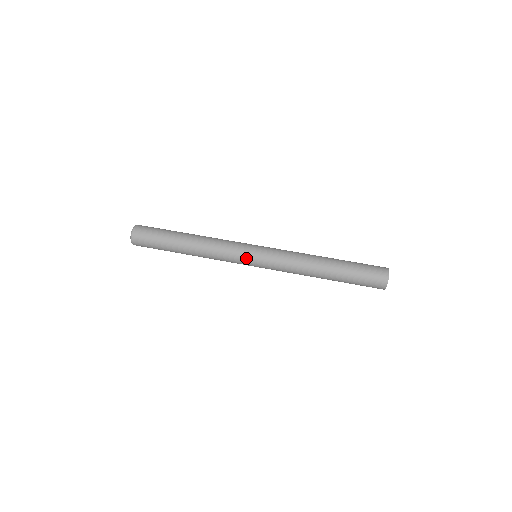
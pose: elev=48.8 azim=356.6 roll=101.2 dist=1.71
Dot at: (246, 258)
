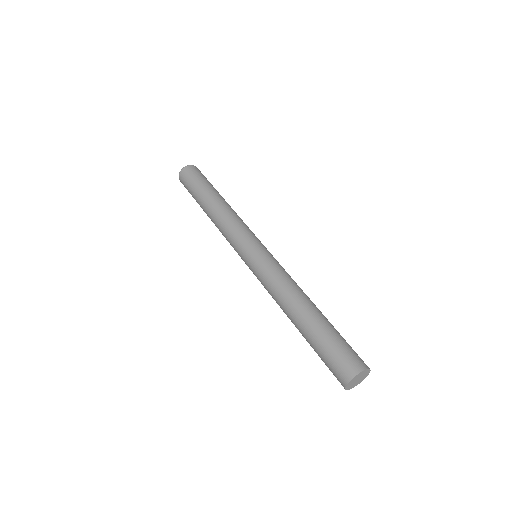
Dot at: (240, 254)
